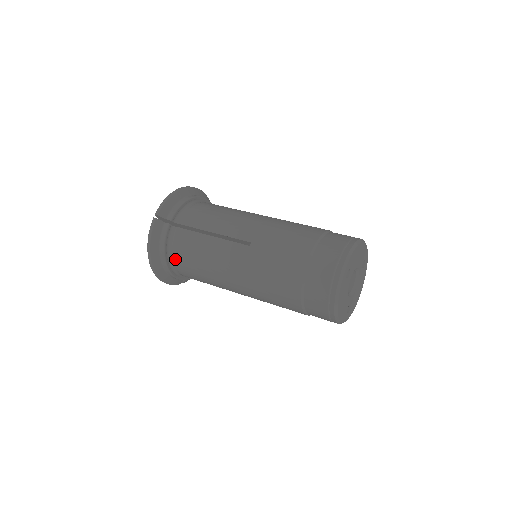
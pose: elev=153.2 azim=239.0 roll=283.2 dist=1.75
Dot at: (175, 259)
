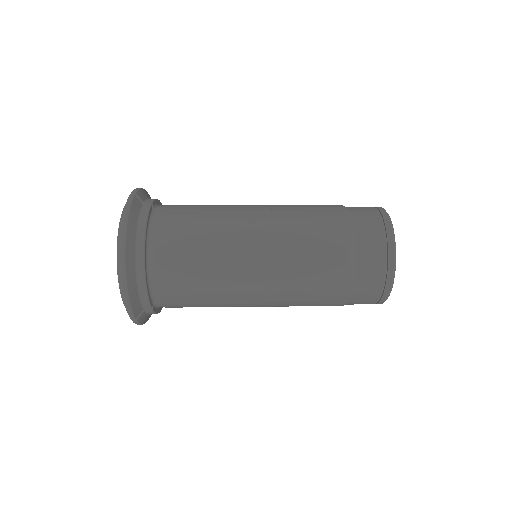
Dot at: (158, 246)
